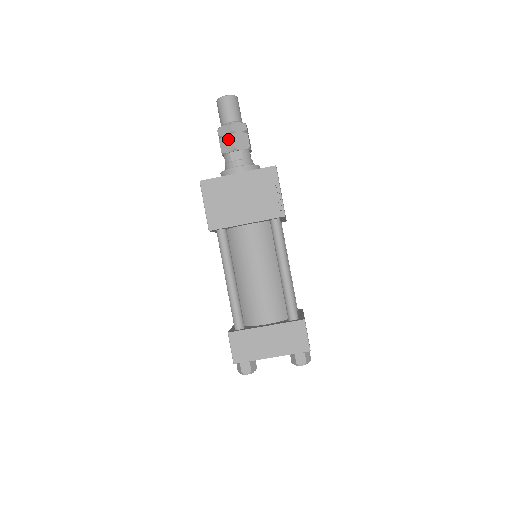
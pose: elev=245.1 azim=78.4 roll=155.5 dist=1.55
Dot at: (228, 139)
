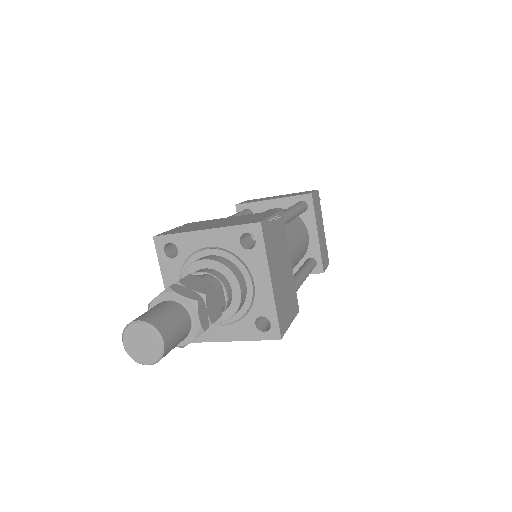
Dot at: occluded
